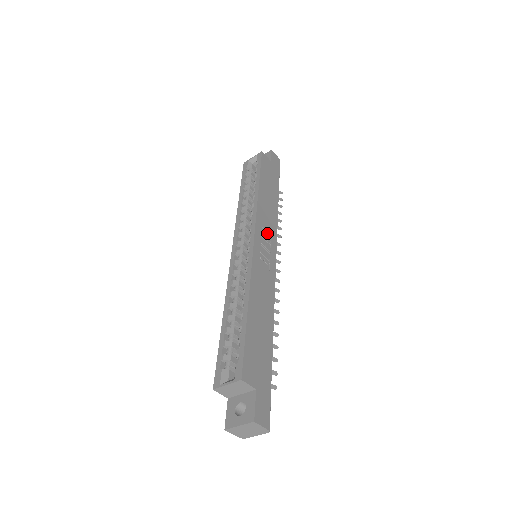
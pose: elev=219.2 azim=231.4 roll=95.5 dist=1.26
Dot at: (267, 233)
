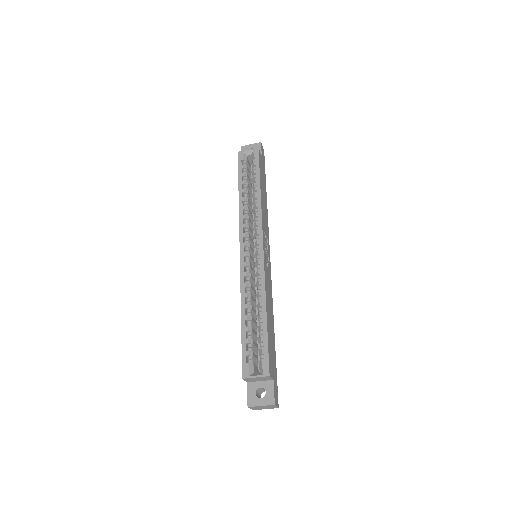
Dot at: (266, 236)
